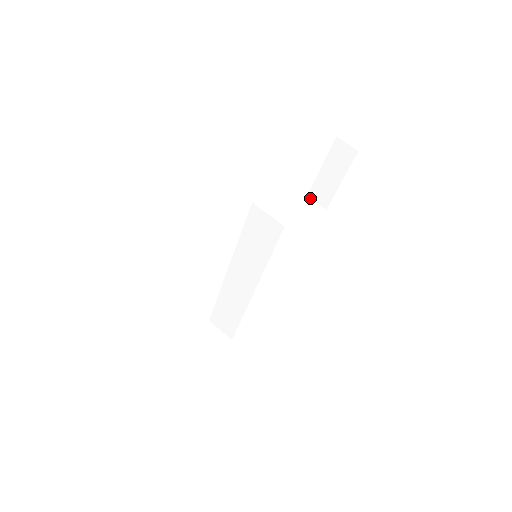
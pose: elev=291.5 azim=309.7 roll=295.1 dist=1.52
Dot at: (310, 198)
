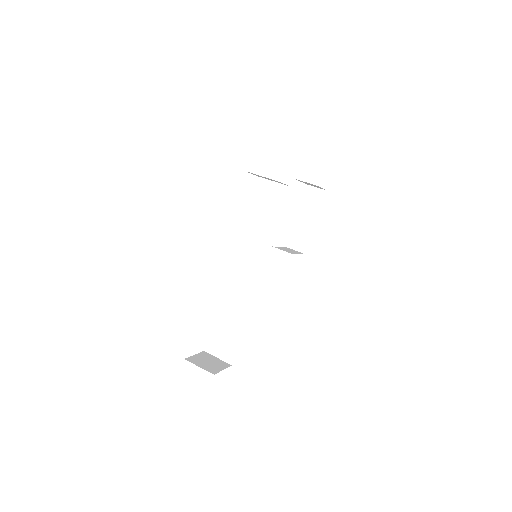
Dot at: occluded
